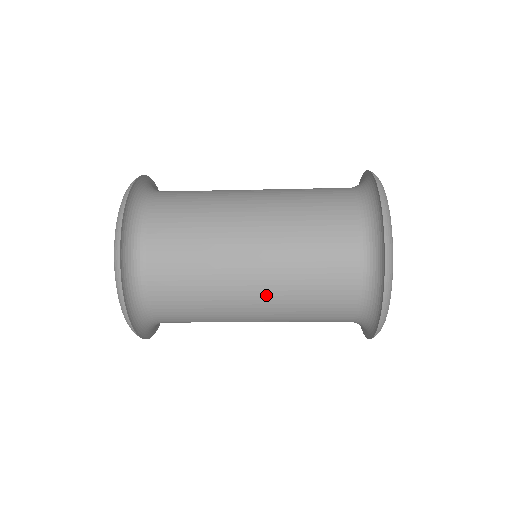
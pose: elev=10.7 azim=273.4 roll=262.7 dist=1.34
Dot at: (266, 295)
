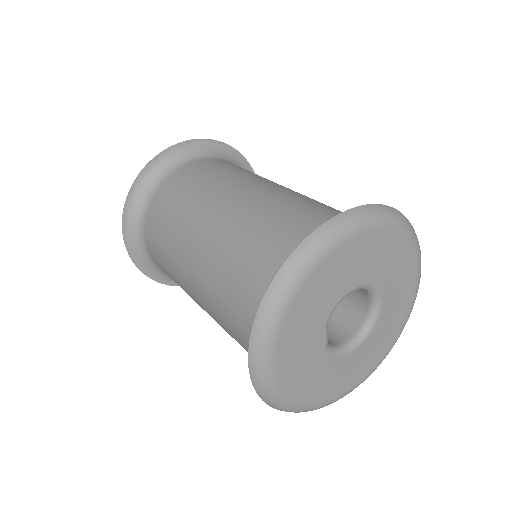
Dot at: occluded
